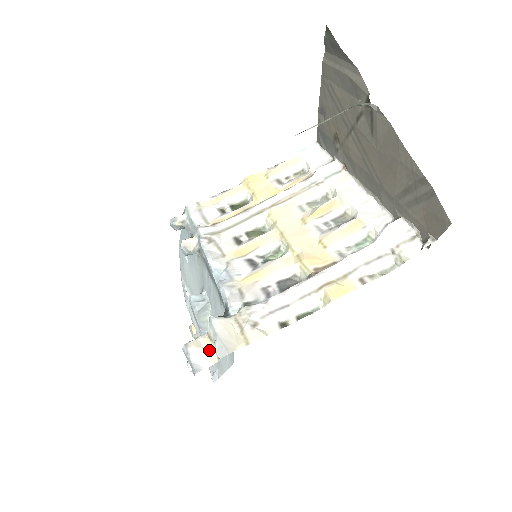
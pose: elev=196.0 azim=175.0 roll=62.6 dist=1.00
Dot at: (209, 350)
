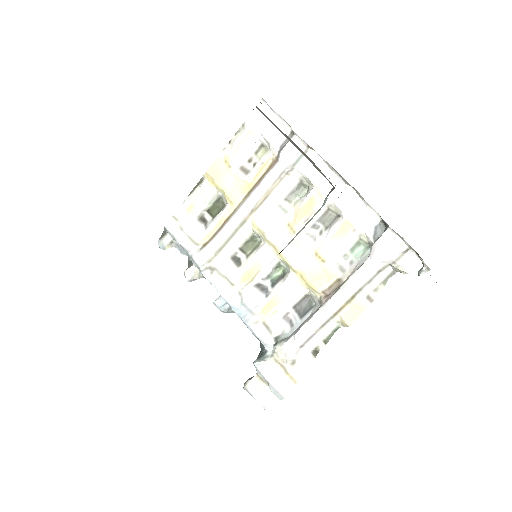
Dot at: (266, 388)
